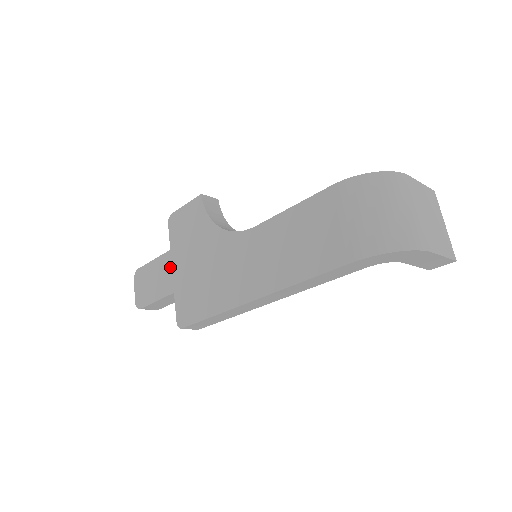
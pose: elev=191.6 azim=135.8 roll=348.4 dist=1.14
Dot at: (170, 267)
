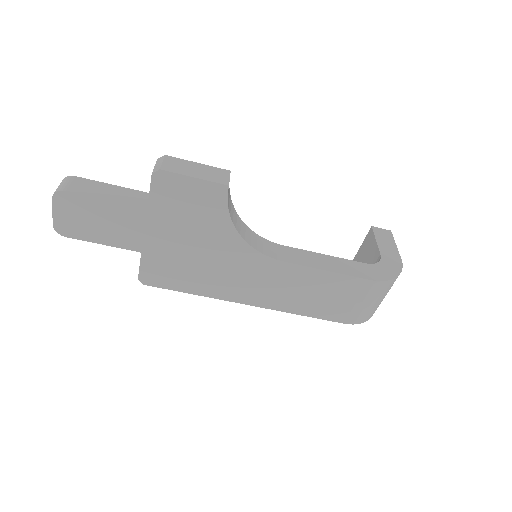
Dot at: (142, 227)
